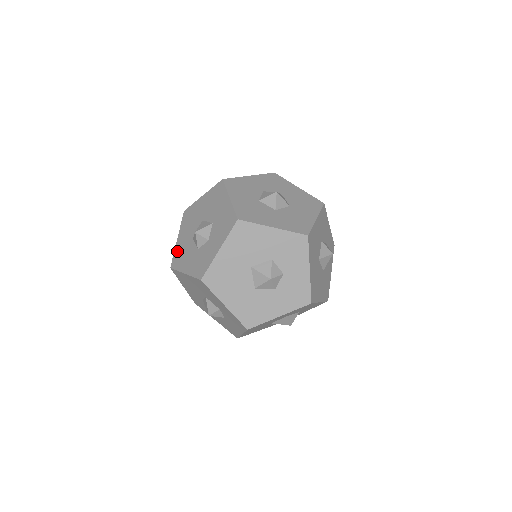
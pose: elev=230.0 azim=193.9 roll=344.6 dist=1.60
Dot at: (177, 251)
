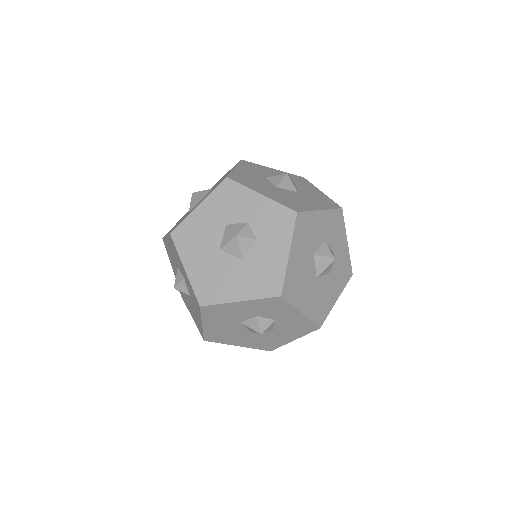
Dot at: (196, 324)
